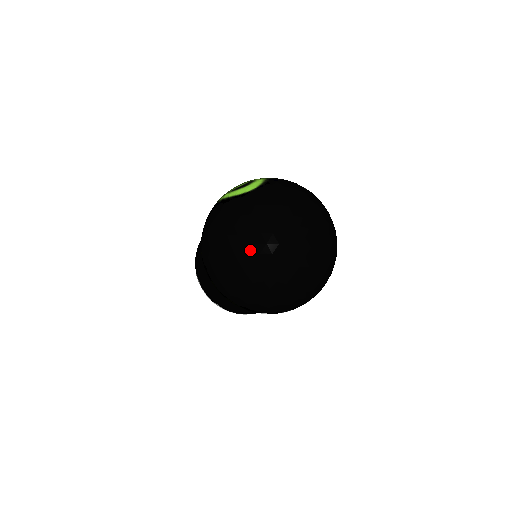
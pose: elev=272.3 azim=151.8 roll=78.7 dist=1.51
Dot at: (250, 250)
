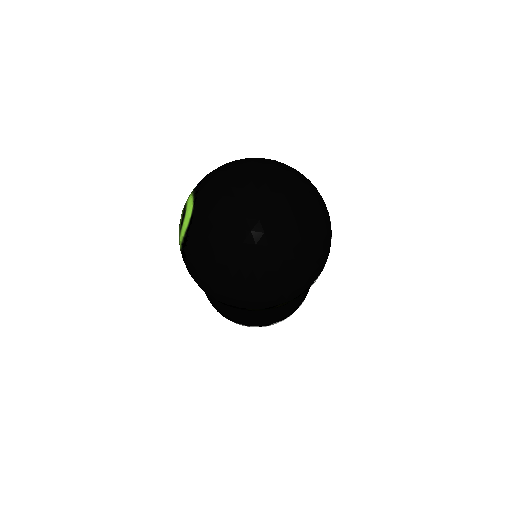
Dot at: (246, 251)
